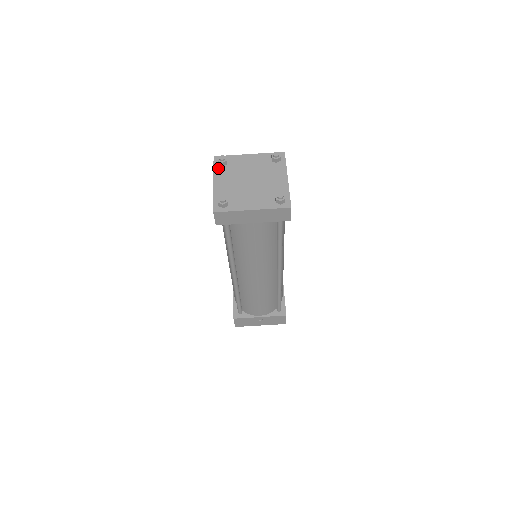
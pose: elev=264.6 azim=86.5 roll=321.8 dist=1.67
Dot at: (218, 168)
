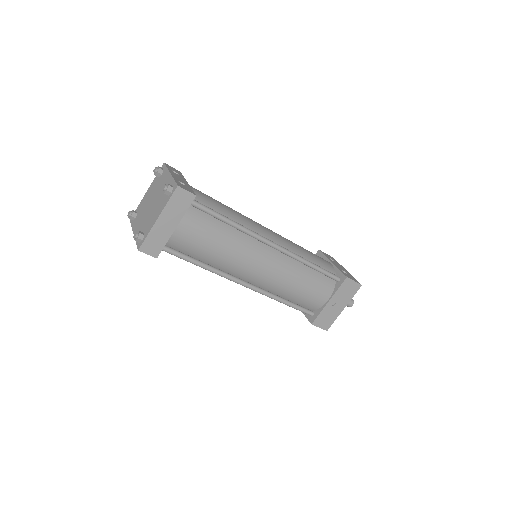
Dot at: (133, 223)
